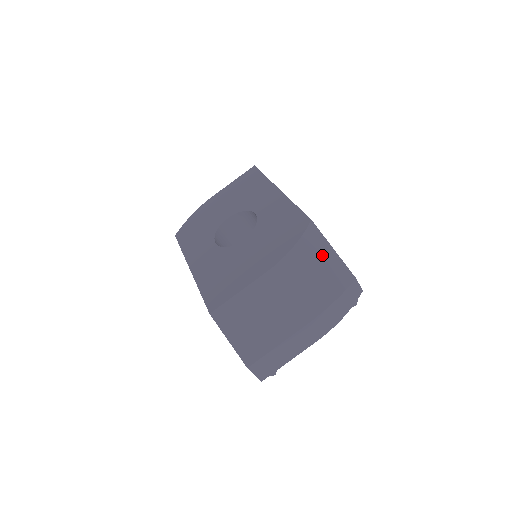
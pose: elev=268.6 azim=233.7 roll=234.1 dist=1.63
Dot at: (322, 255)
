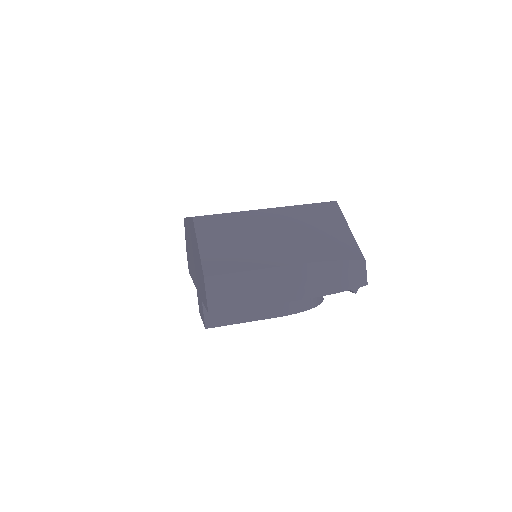
Dot at: (337, 224)
